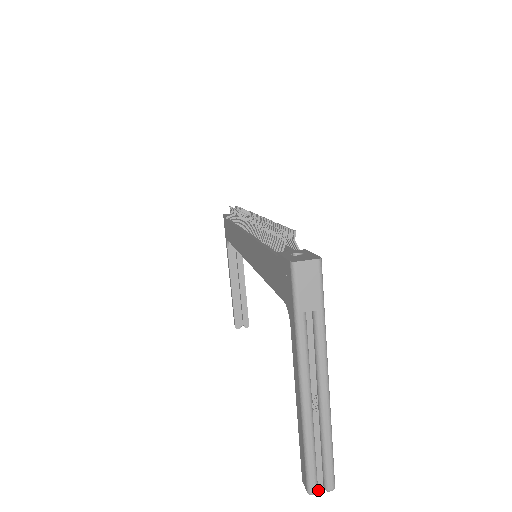
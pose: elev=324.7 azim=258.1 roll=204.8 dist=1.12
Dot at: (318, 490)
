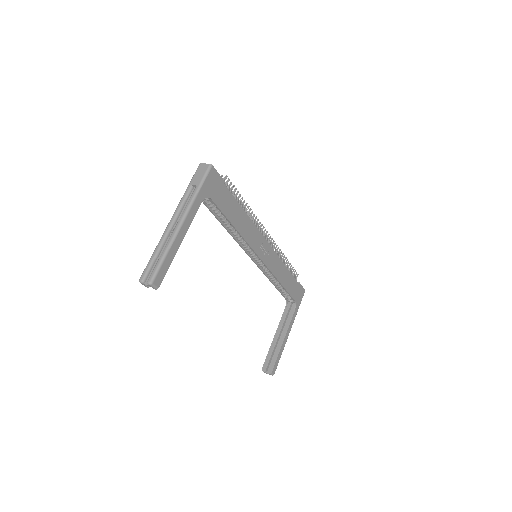
Dot at: (145, 283)
